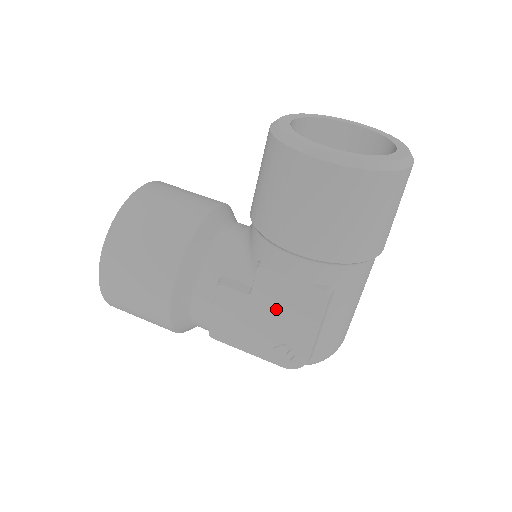
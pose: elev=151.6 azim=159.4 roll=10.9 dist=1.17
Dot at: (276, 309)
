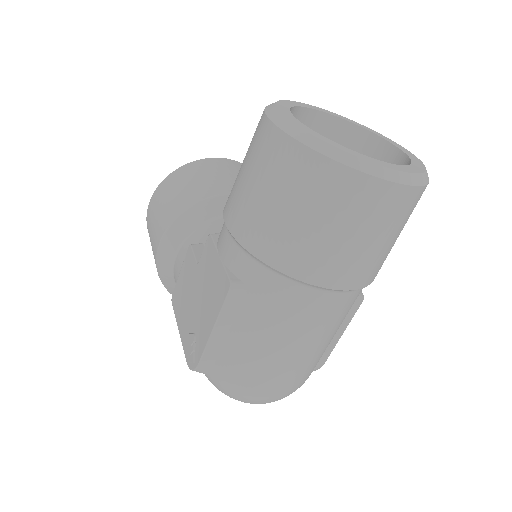
Dot at: (203, 288)
